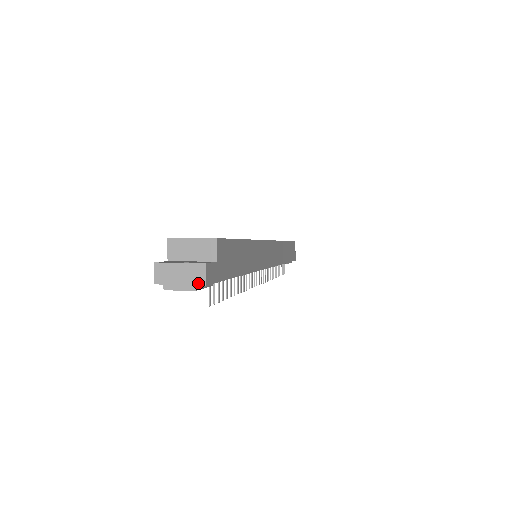
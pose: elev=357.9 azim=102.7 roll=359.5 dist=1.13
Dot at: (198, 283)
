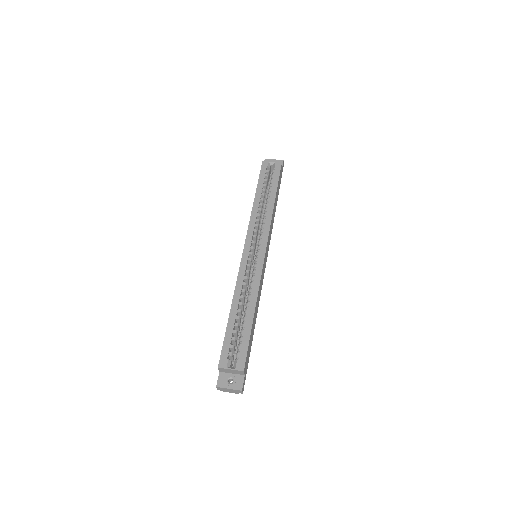
Dot at: occluded
